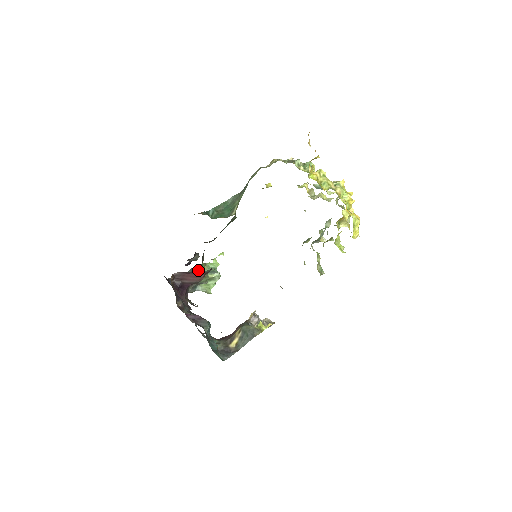
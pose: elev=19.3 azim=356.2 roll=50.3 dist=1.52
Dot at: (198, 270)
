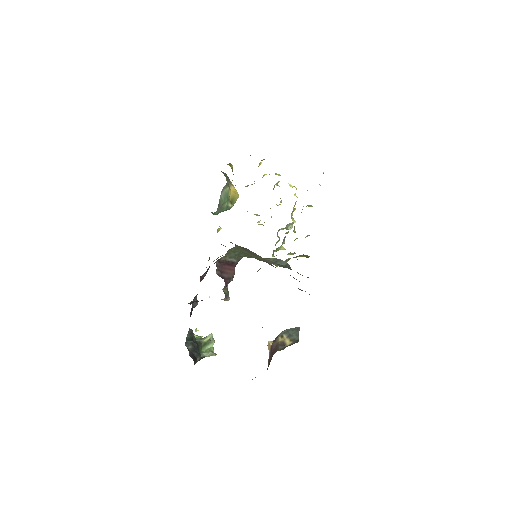
Dot at: (193, 334)
